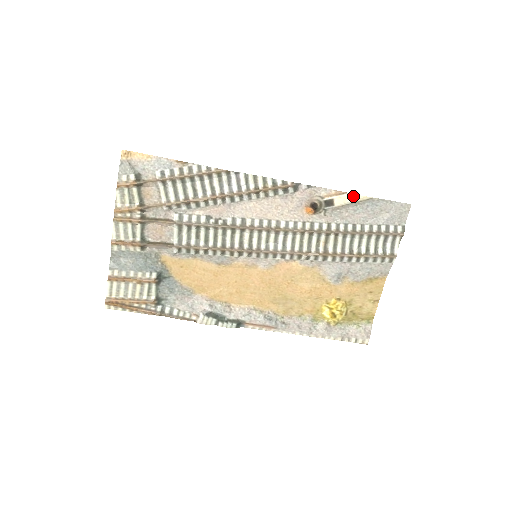
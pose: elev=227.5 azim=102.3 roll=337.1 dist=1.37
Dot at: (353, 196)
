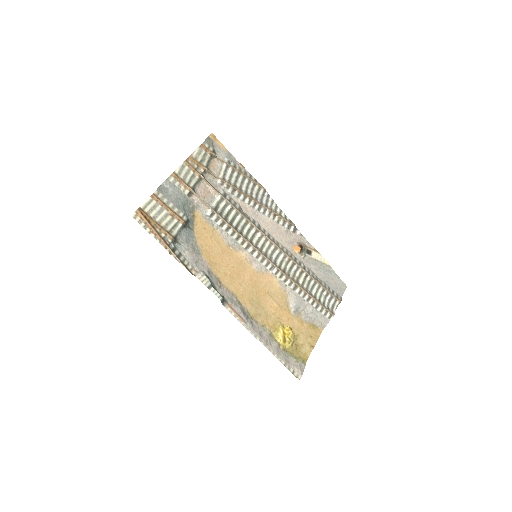
Dot at: (322, 257)
